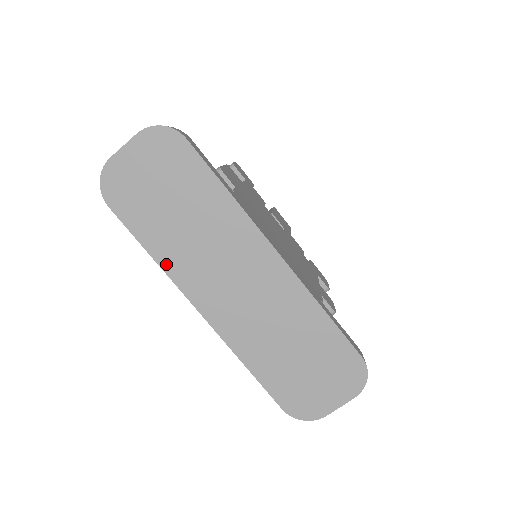
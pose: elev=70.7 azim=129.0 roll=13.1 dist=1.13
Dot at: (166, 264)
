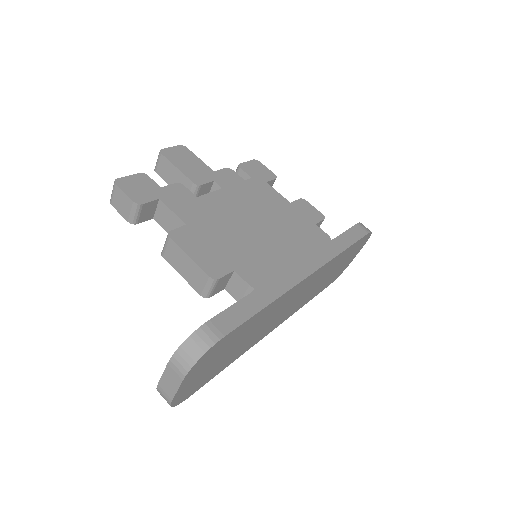
Dot at: (243, 353)
